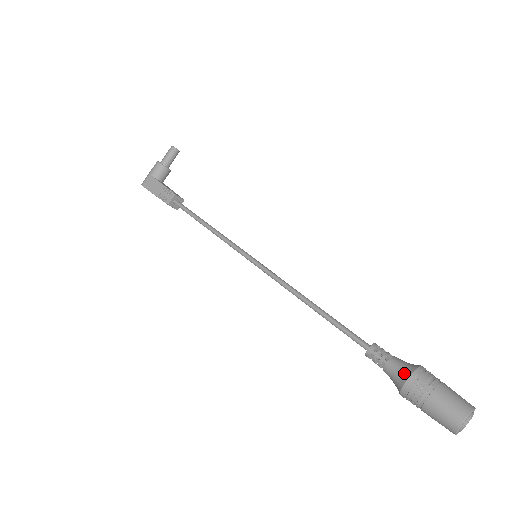
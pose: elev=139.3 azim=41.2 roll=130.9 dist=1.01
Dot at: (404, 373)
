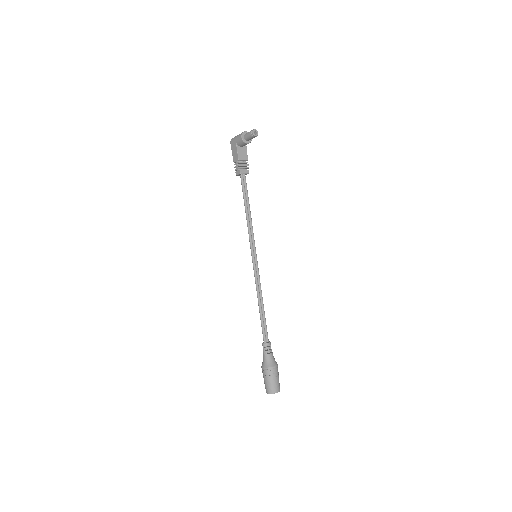
Dot at: (264, 364)
